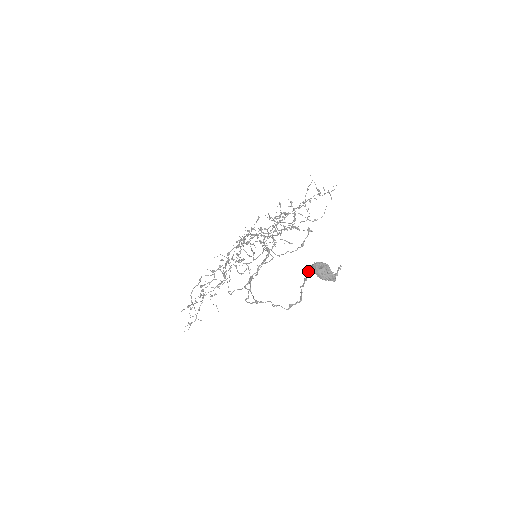
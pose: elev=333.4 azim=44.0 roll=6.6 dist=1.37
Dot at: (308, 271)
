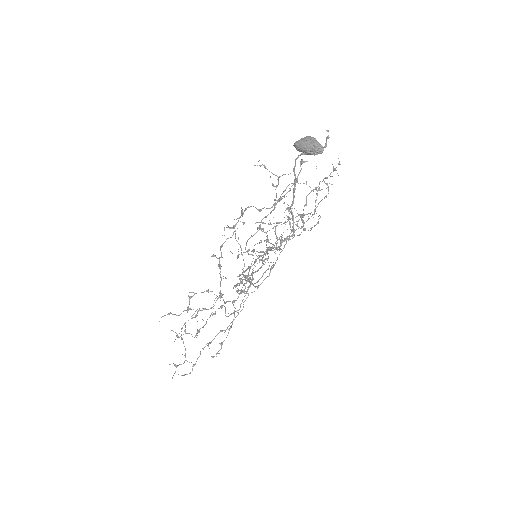
Dot at: occluded
